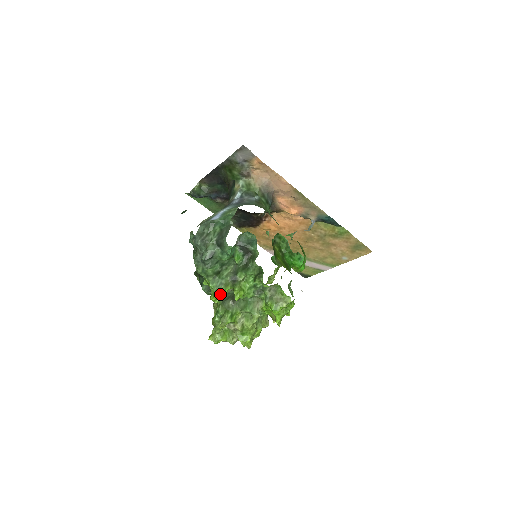
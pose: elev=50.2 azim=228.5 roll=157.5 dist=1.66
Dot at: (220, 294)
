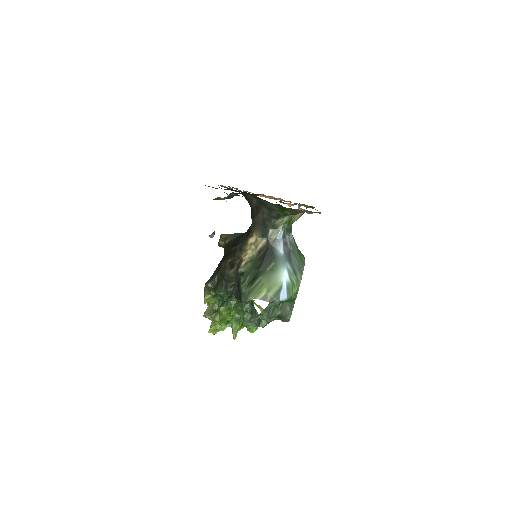
Dot at: (253, 331)
